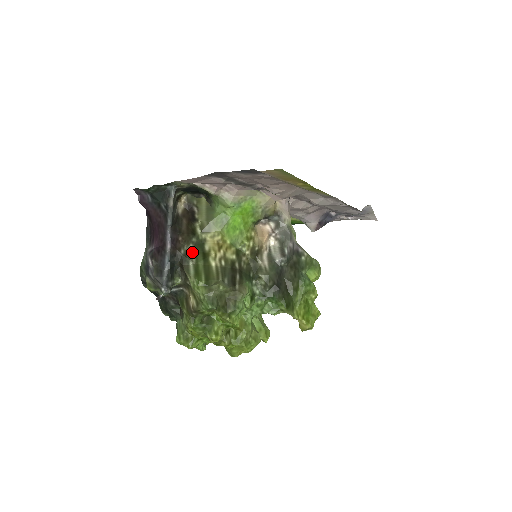
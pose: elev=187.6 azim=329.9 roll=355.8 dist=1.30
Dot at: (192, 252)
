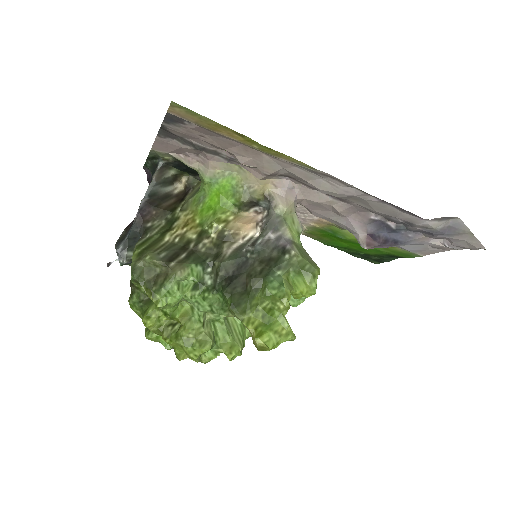
Dot at: (159, 227)
